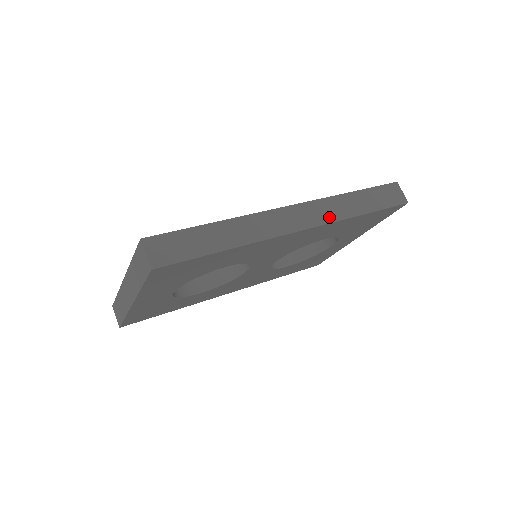
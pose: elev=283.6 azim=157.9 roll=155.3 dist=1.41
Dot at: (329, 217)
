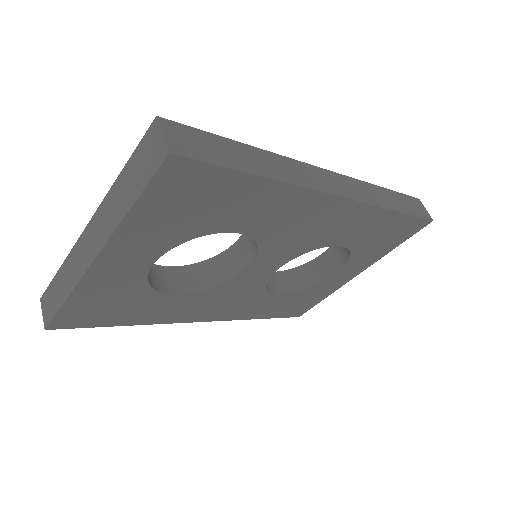
Dot at: (366, 198)
